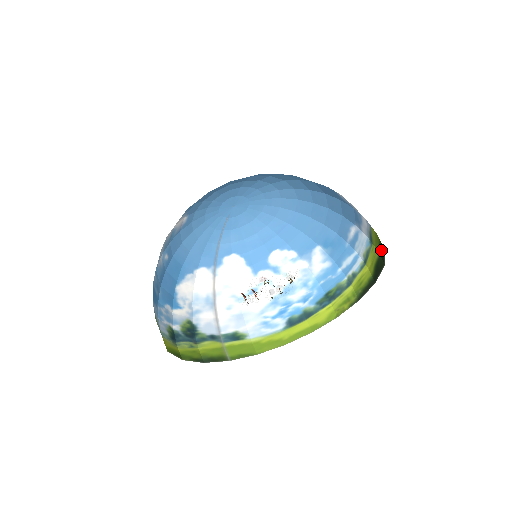
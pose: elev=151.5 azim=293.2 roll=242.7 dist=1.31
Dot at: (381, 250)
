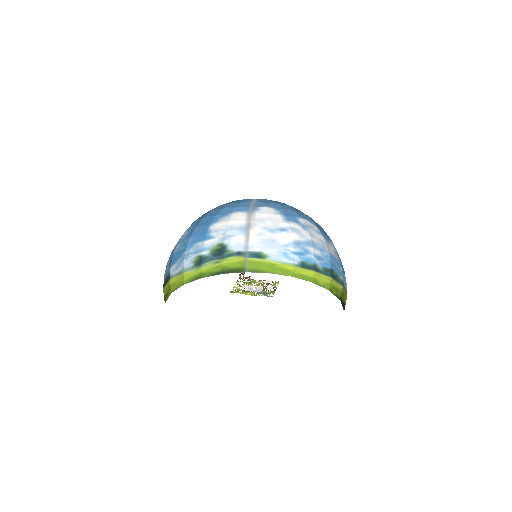
Dot at: occluded
